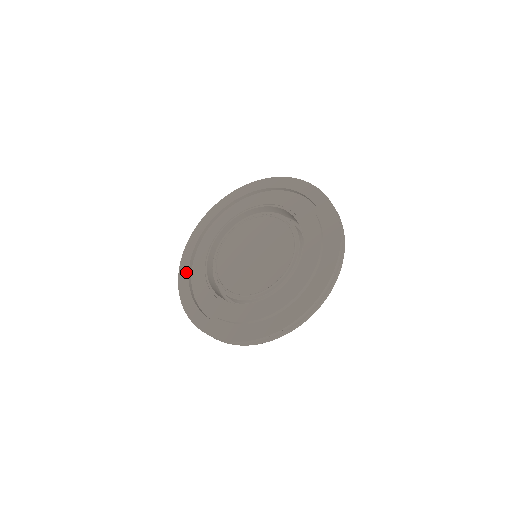
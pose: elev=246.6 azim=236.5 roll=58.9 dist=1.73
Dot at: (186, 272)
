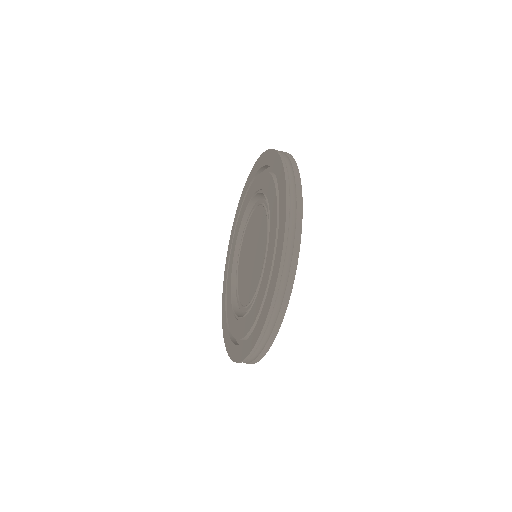
Dot at: (228, 338)
